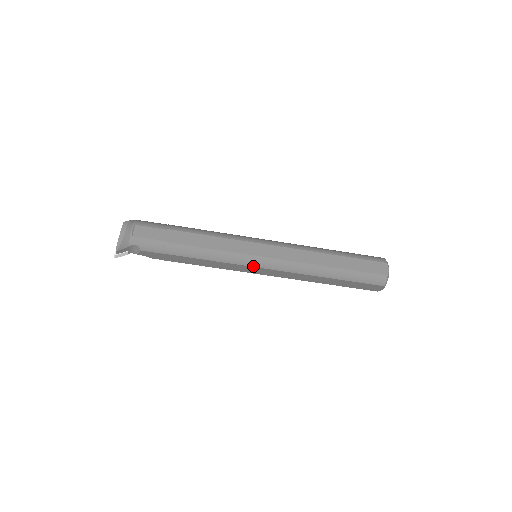
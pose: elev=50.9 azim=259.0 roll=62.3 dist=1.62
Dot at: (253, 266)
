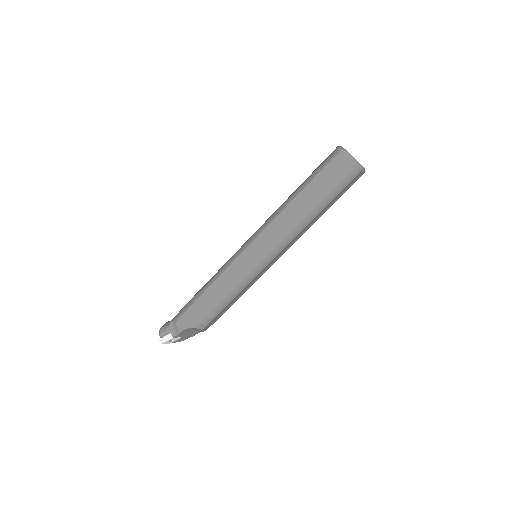
Dot at: (243, 252)
